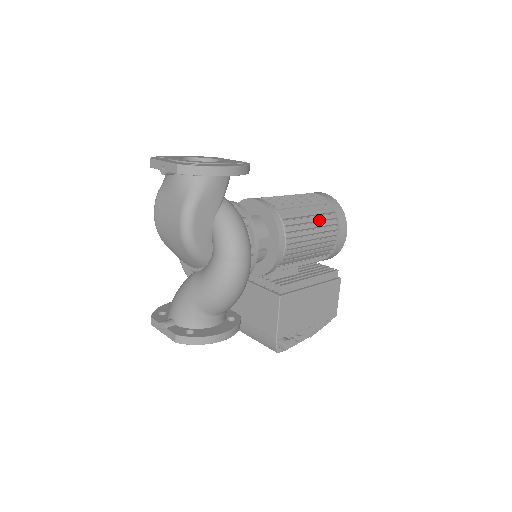
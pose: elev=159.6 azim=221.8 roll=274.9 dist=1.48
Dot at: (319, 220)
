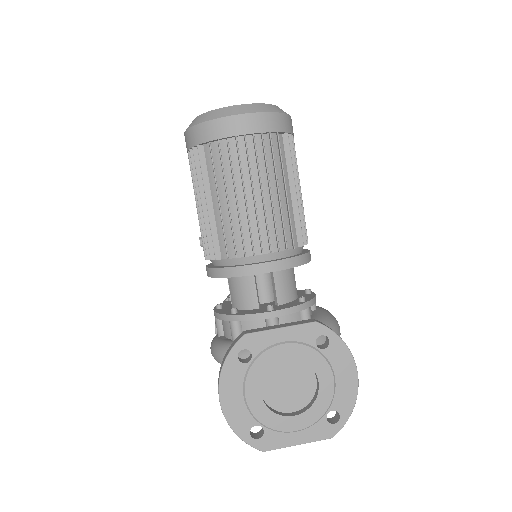
Dot at: (292, 173)
